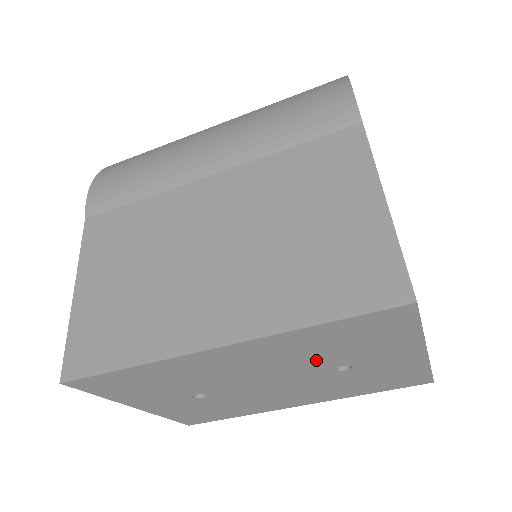
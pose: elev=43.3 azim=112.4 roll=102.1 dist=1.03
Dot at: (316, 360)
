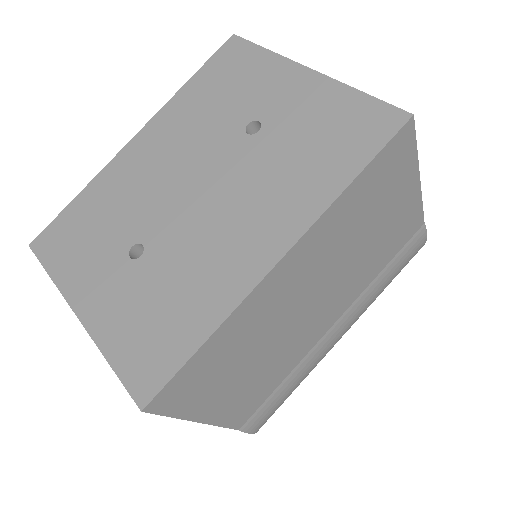
Dot at: (216, 125)
